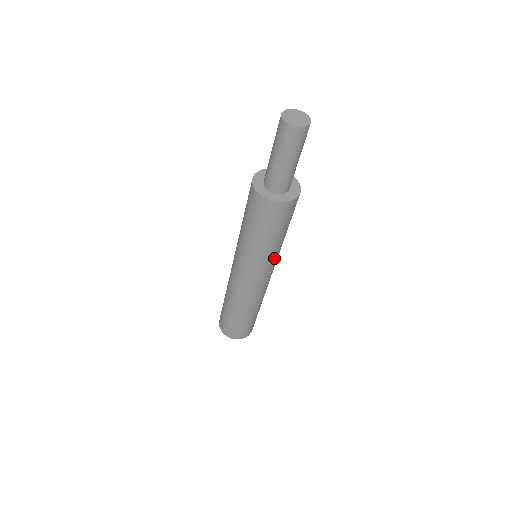
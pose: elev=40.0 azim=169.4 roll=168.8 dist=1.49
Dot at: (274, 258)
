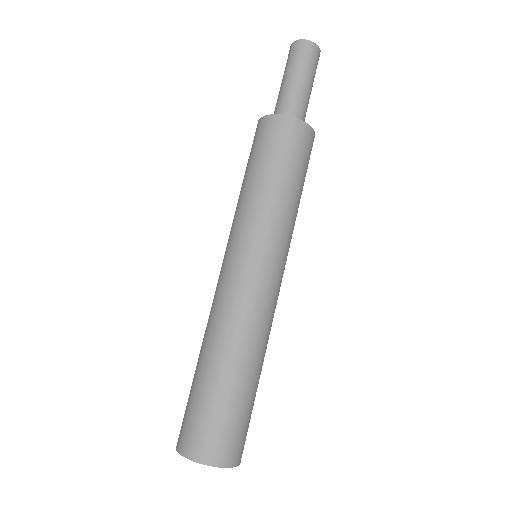
Dot at: (275, 229)
